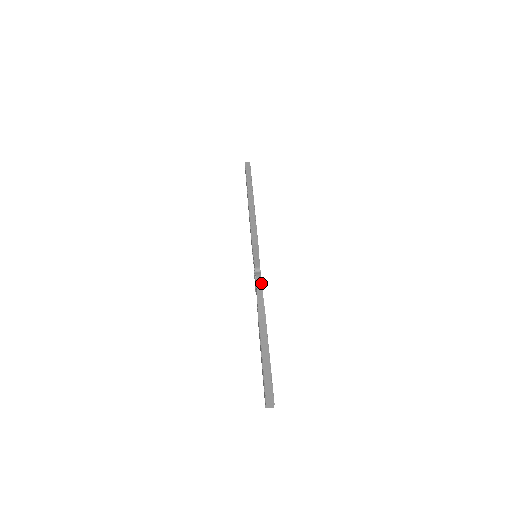
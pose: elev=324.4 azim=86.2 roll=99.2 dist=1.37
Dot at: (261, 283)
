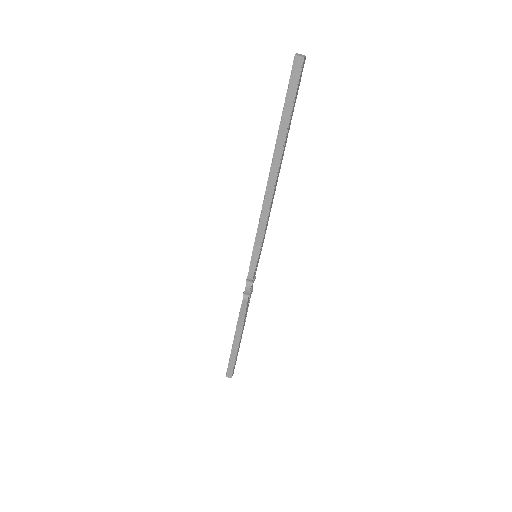
Dot at: (249, 295)
